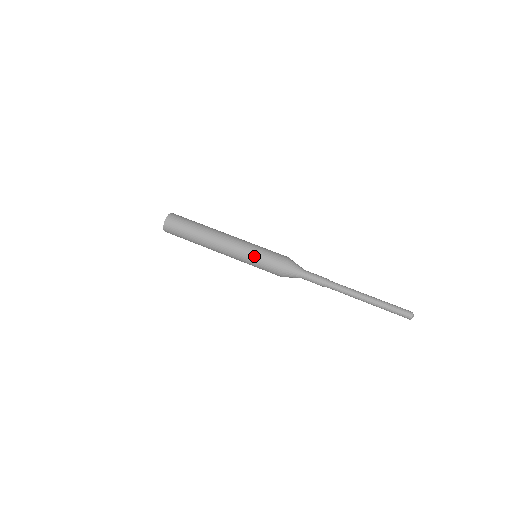
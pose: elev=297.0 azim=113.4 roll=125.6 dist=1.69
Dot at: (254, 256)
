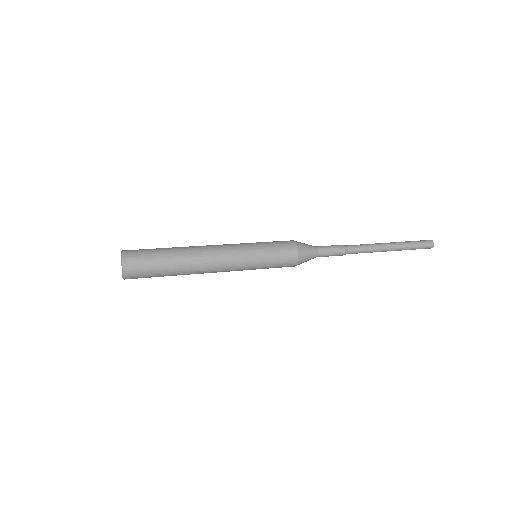
Dot at: occluded
